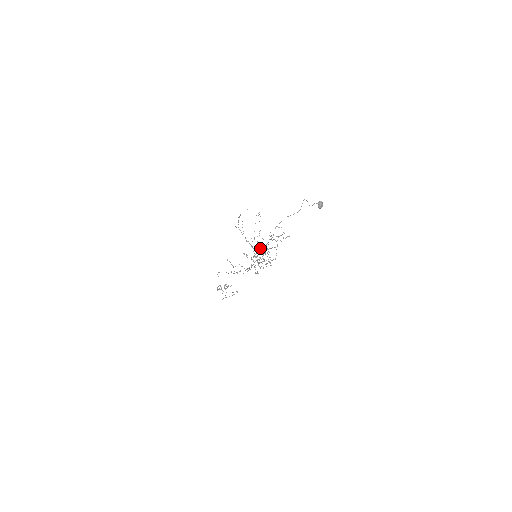
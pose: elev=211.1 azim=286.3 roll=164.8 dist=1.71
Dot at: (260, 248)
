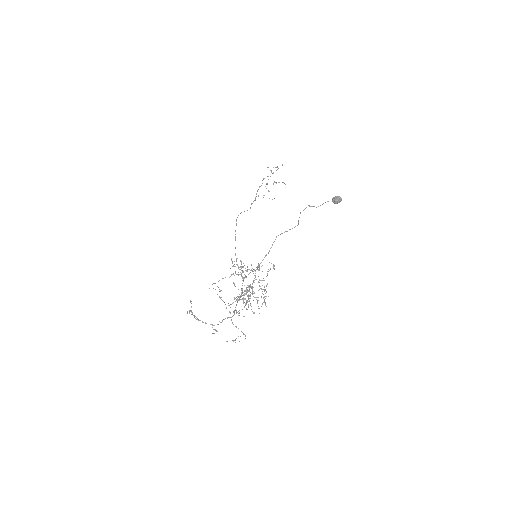
Dot at: (233, 312)
